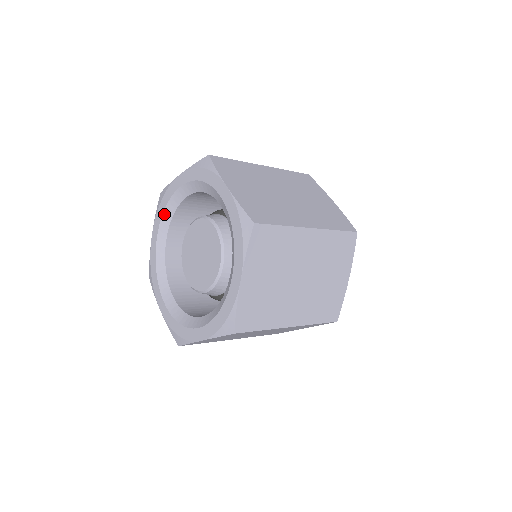
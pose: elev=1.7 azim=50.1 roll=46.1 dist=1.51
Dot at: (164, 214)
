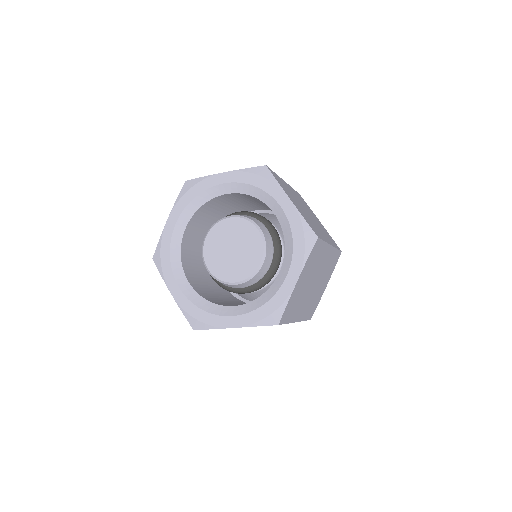
Dot at: (172, 263)
